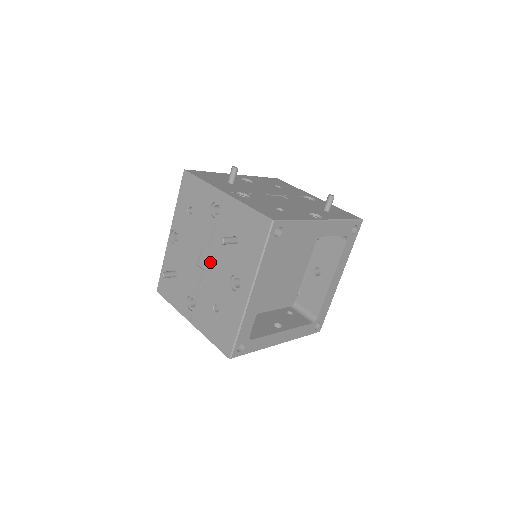
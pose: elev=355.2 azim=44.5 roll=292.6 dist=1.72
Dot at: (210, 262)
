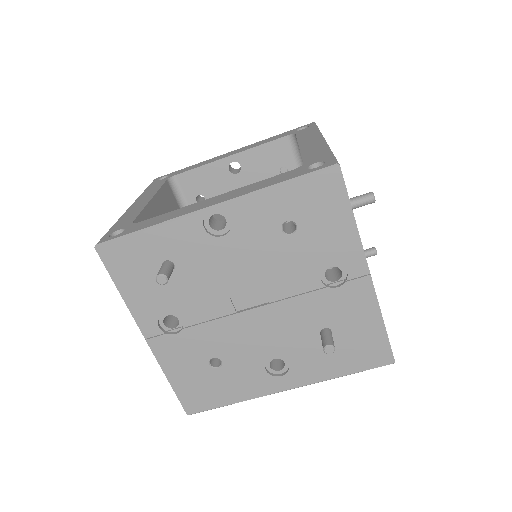
Dot at: (259, 317)
